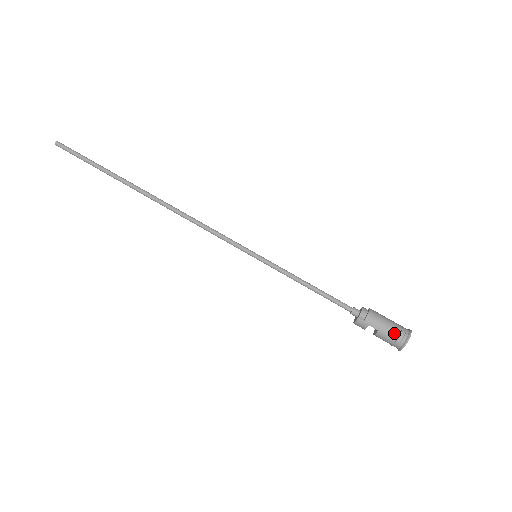
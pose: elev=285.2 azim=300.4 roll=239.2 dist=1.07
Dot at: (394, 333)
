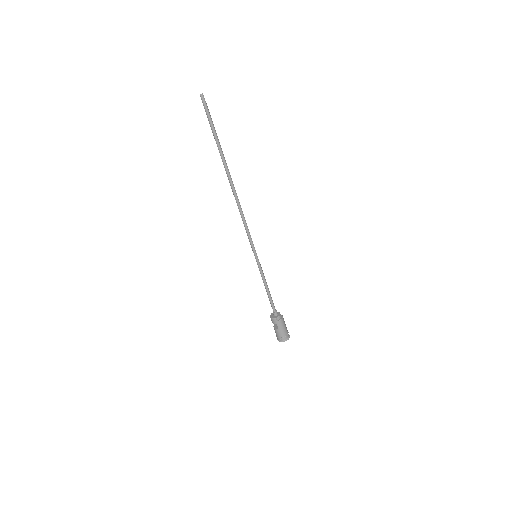
Dot at: (284, 334)
